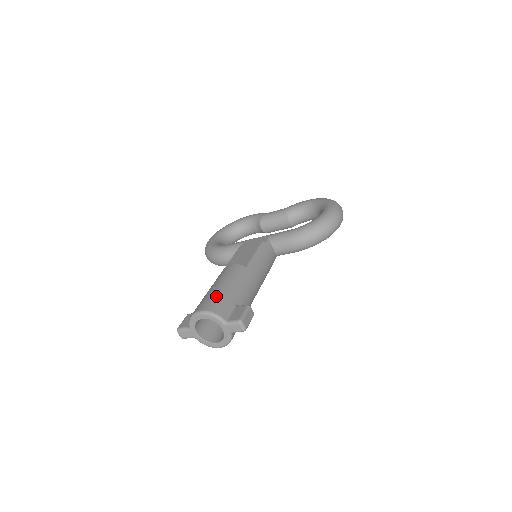
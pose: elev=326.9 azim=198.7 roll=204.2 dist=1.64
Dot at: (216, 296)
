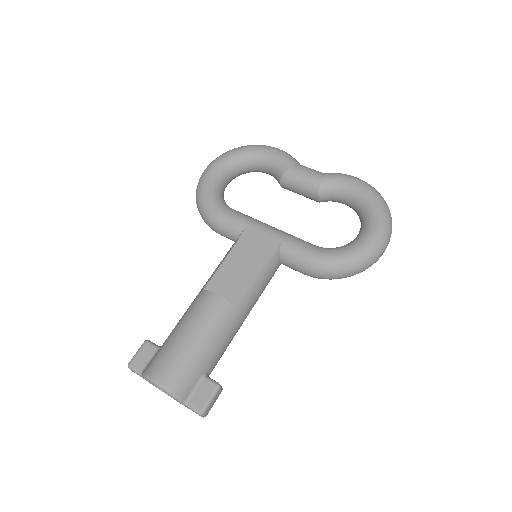
Dot at: (183, 361)
